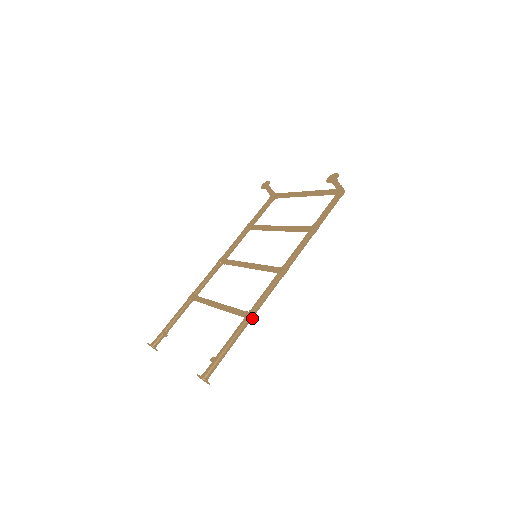
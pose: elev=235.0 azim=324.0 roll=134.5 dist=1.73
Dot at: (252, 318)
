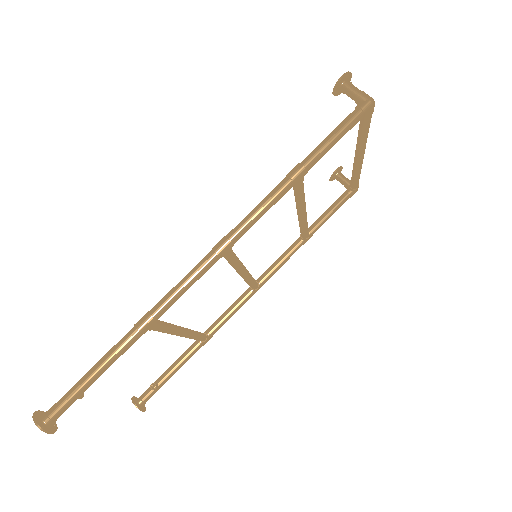
Dot at: (145, 325)
